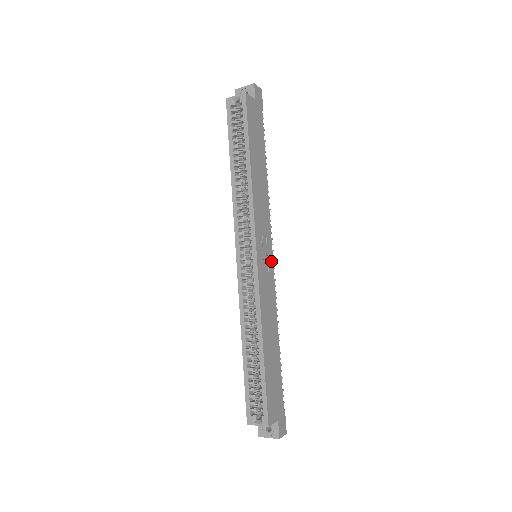
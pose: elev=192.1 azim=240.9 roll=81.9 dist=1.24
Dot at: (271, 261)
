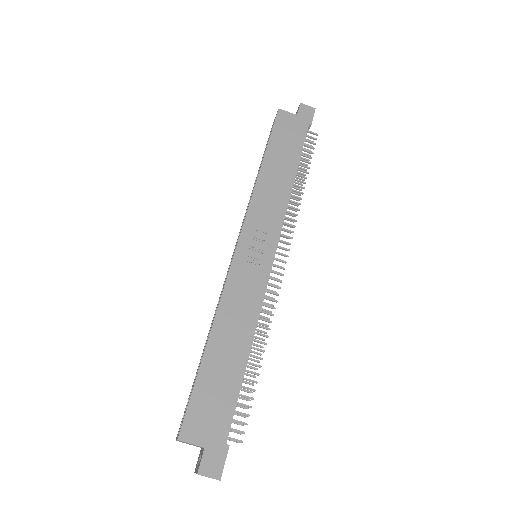
Dot at: (269, 261)
